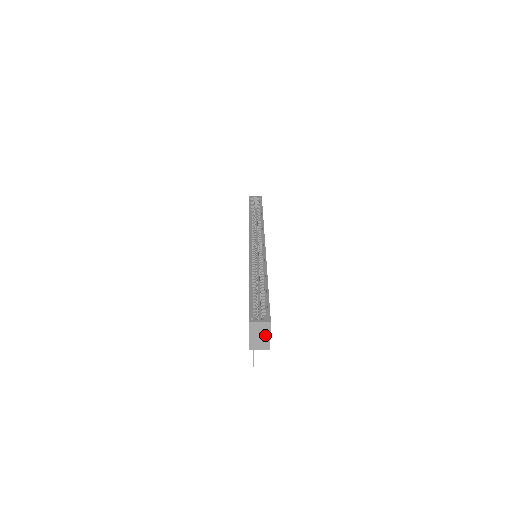
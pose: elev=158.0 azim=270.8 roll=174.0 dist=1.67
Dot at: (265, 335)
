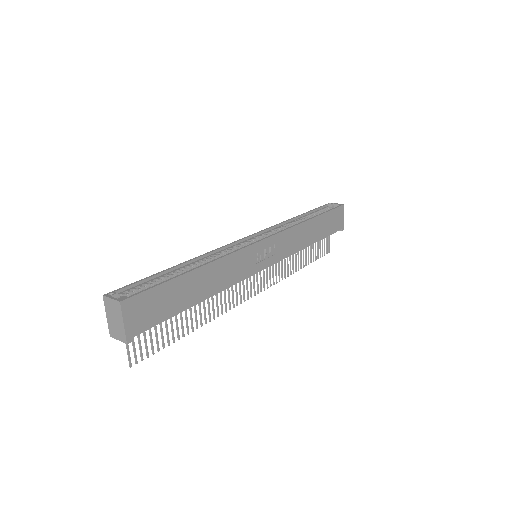
Dot at: (119, 320)
